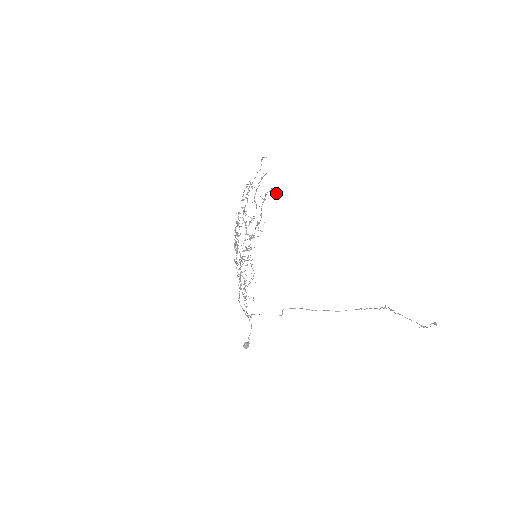
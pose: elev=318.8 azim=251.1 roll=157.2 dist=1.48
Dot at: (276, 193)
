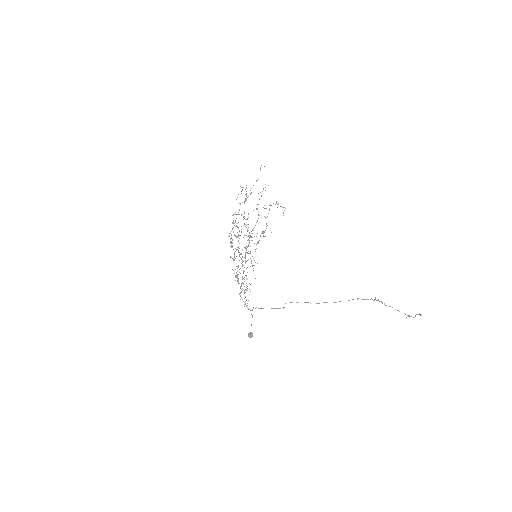
Dot at: (283, 207)
